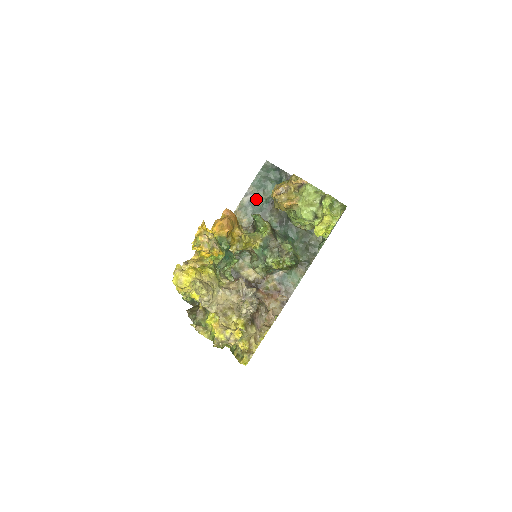
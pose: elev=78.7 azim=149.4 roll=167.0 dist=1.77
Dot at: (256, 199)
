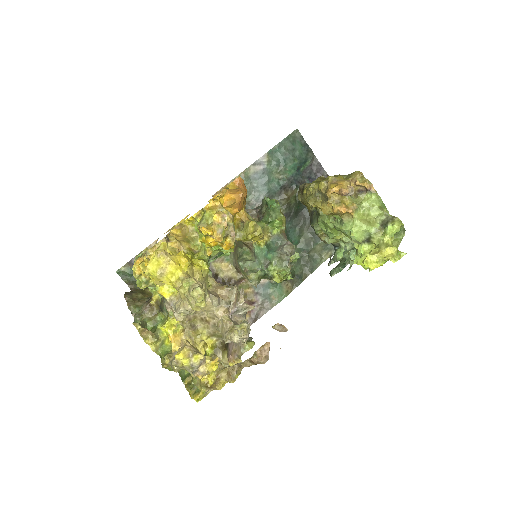
Dot at: (267, 174)
